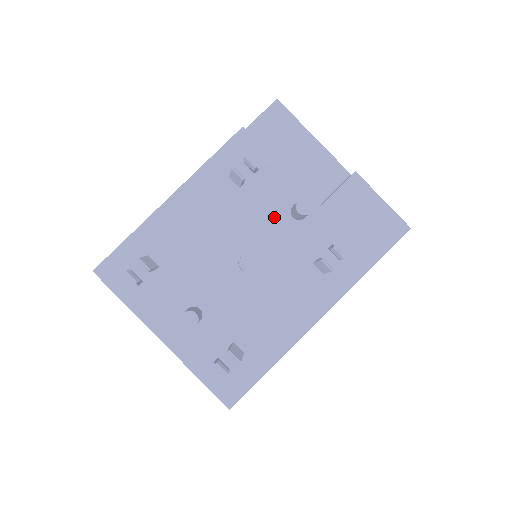
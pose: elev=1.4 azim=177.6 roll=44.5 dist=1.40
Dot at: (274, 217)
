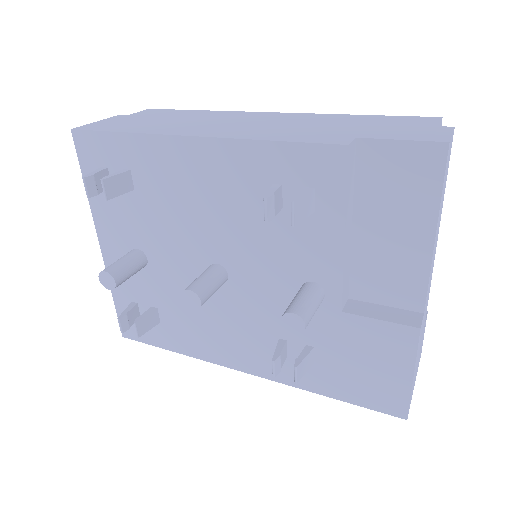
Dot at: (282, 269)
